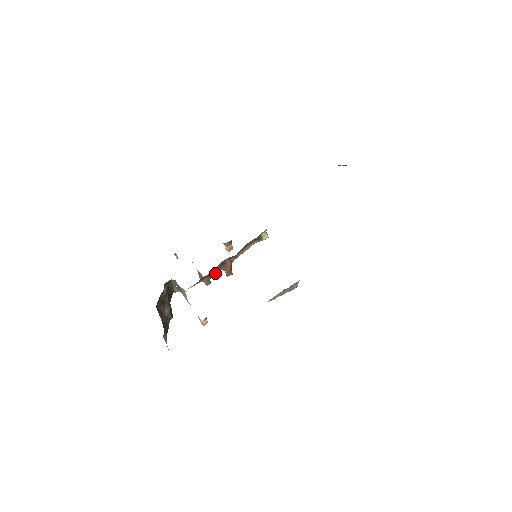
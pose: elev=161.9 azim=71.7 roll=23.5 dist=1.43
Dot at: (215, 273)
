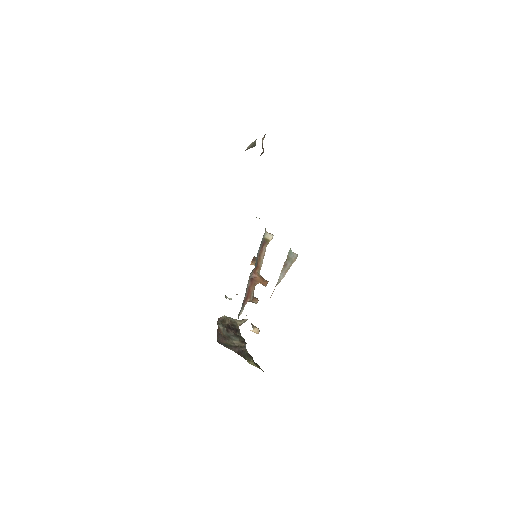
Dot at: (252, 290)
